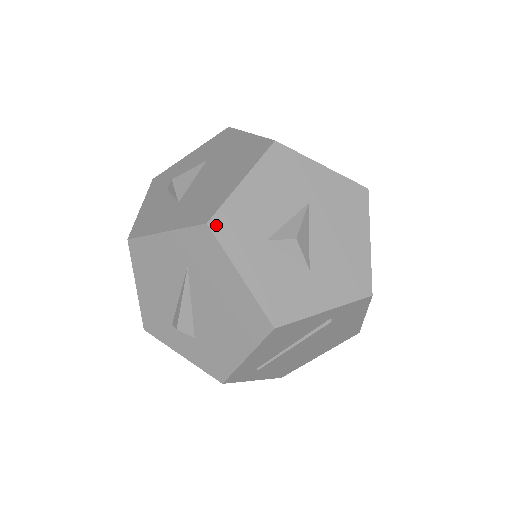
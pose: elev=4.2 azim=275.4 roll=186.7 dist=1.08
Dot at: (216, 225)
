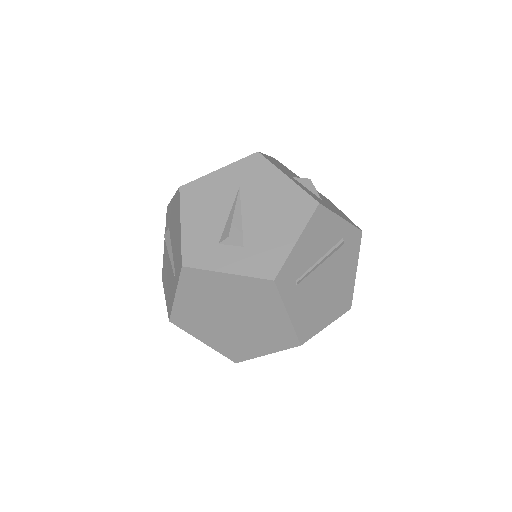
Dot at: (263, 155)
